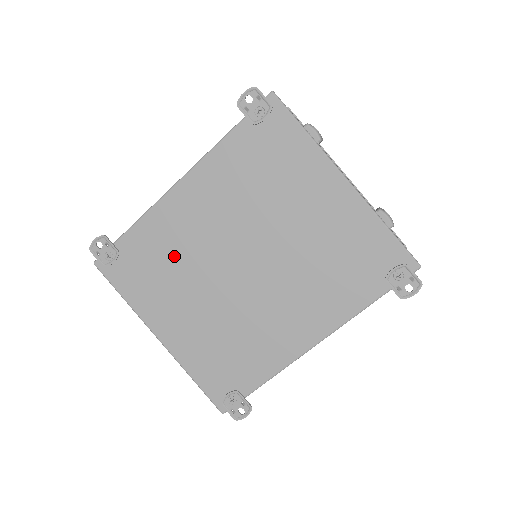
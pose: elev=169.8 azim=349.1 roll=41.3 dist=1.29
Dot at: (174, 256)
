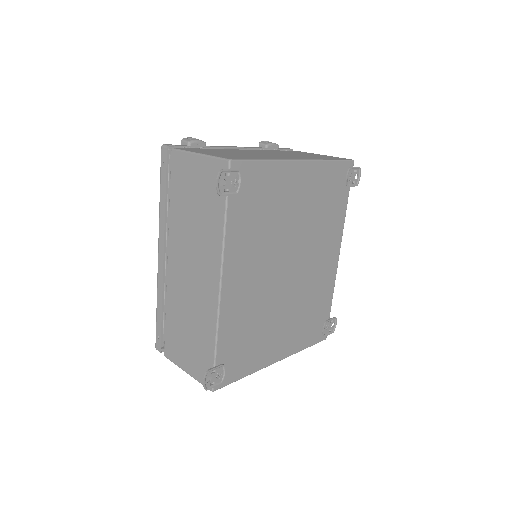
Dot at: (252, 319)
